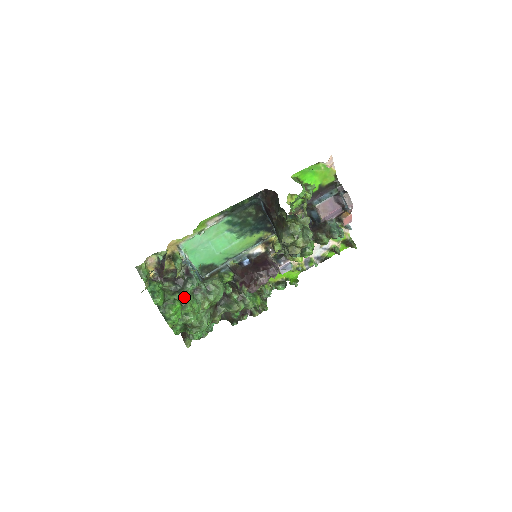
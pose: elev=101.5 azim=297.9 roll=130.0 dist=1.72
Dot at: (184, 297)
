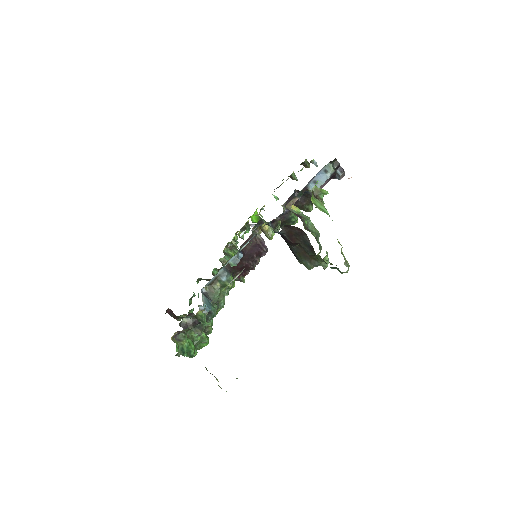
Dot at: (205, 327)
